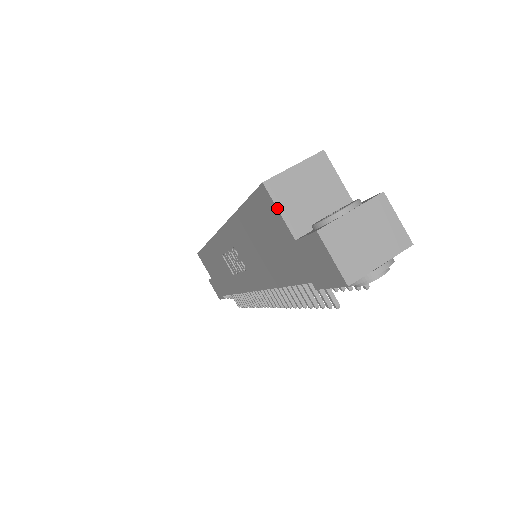
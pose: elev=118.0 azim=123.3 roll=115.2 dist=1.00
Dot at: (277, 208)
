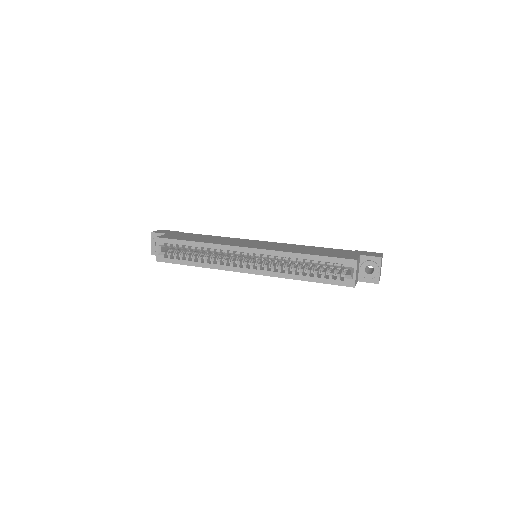
Dot at: occluded
